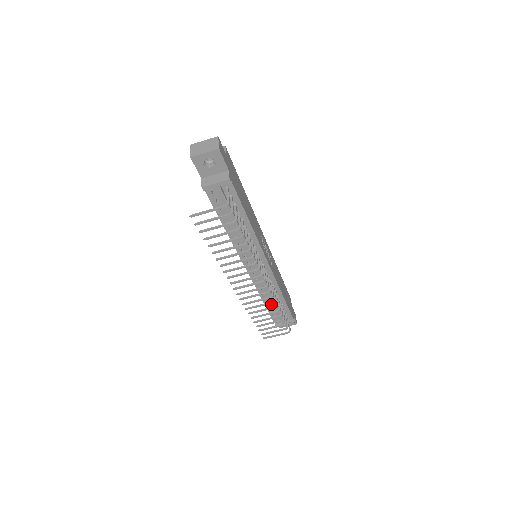
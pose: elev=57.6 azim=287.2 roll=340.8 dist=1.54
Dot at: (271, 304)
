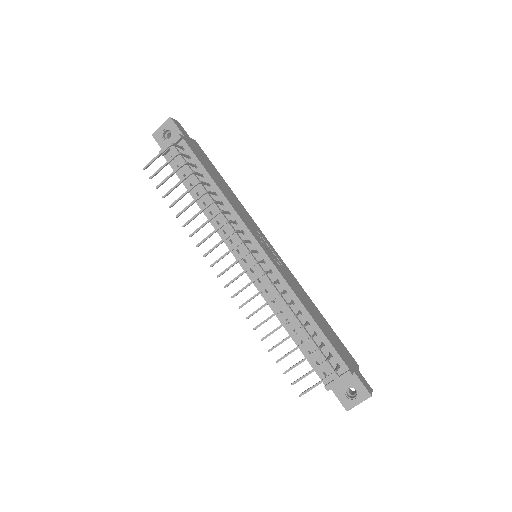
Dot at: (299, 334)
